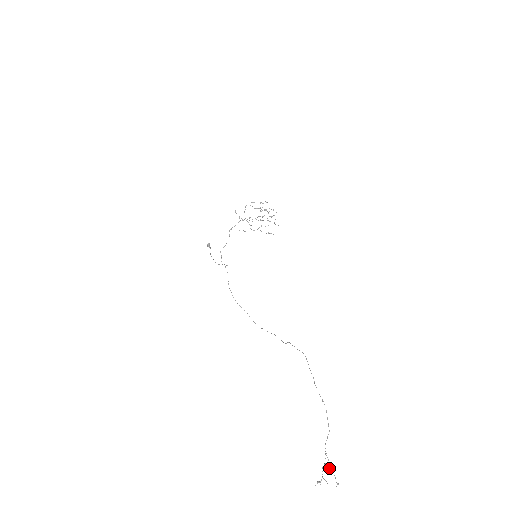
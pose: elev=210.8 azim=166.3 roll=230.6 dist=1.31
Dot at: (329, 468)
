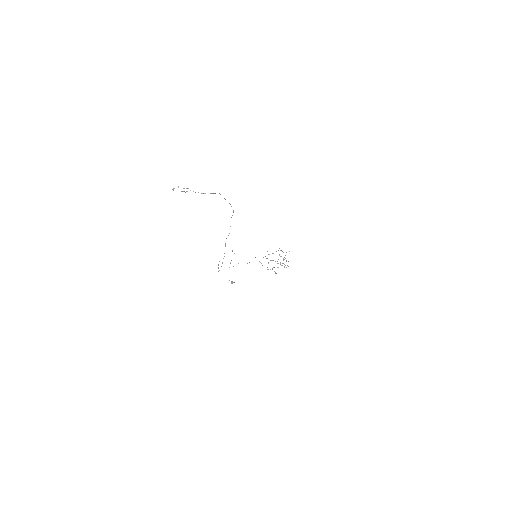
Dot at: (187, 191)
